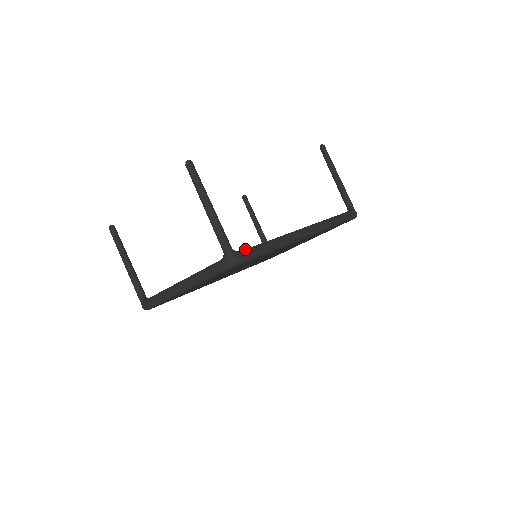
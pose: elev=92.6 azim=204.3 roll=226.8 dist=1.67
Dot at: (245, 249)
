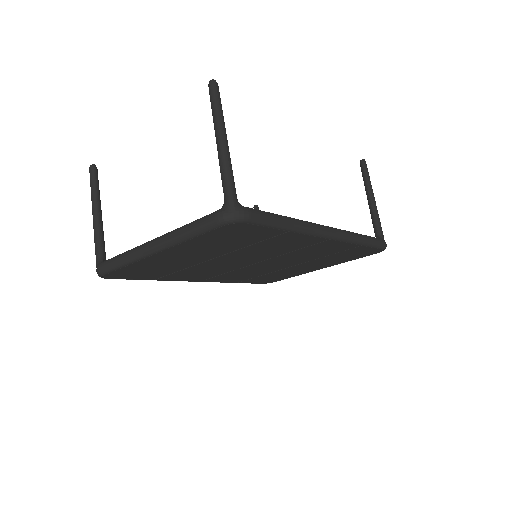
Dot at: occluded
